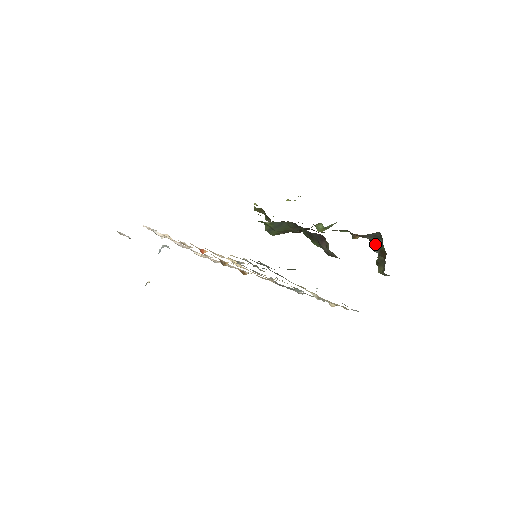
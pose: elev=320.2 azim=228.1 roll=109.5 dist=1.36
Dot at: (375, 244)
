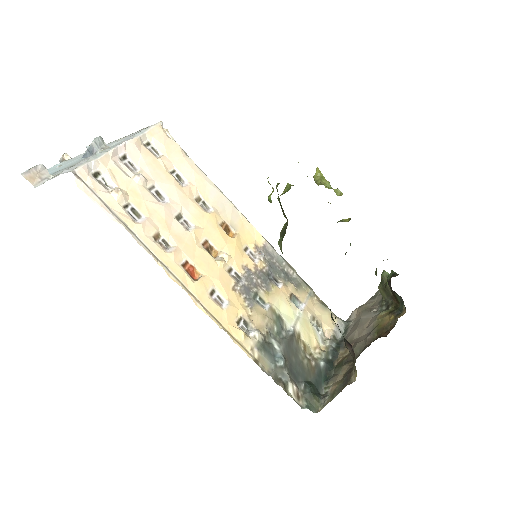
Dot at: (393, 291)
